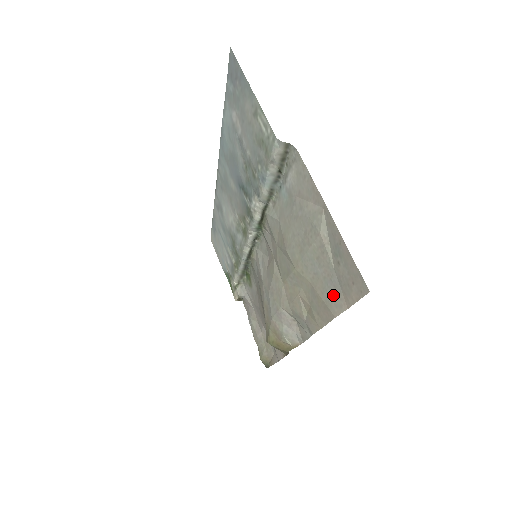
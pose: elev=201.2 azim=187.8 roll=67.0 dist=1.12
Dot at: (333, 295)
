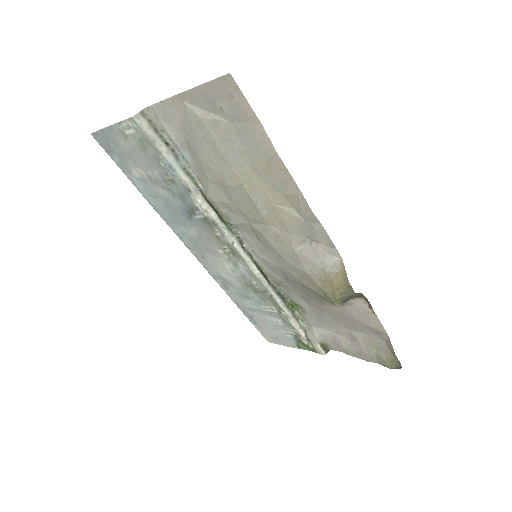
Dot at: (254, 140)
